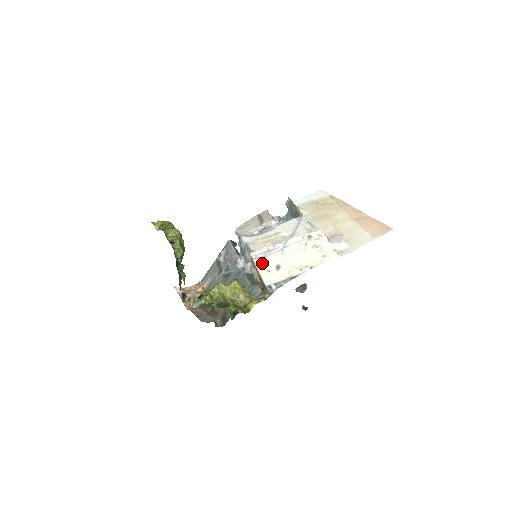
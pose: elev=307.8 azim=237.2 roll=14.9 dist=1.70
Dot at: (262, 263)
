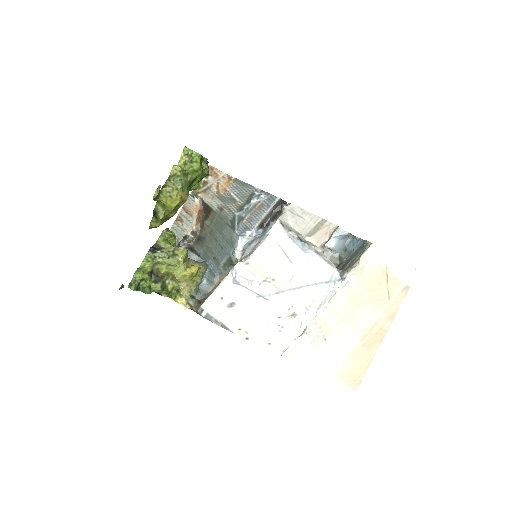
Dot at: (229, 285)
